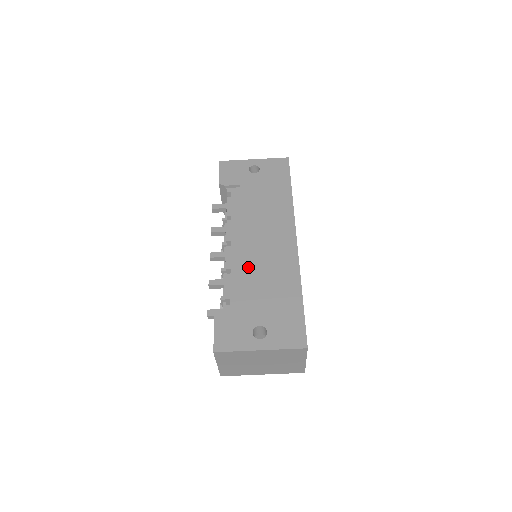
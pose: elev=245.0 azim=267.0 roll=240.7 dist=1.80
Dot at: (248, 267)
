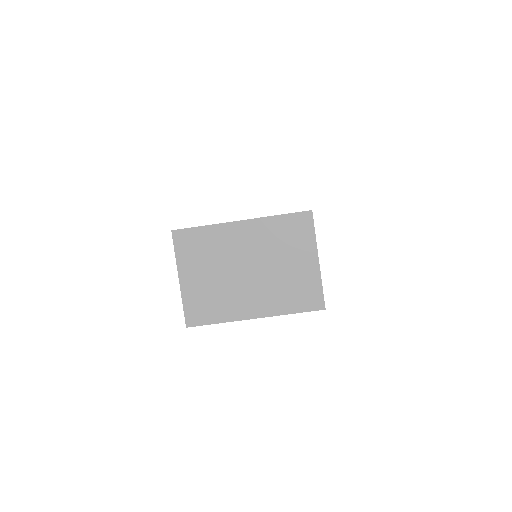
Dot at: occluded
